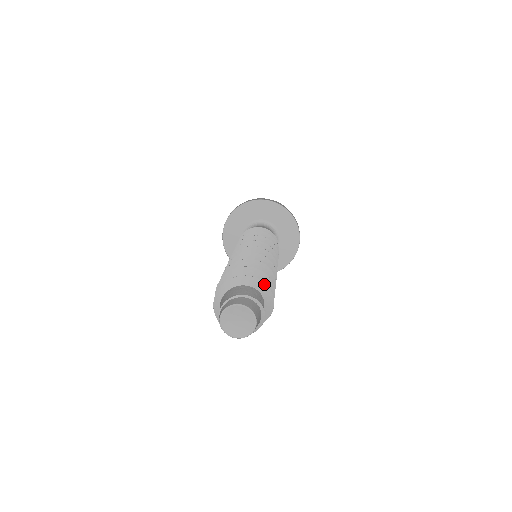
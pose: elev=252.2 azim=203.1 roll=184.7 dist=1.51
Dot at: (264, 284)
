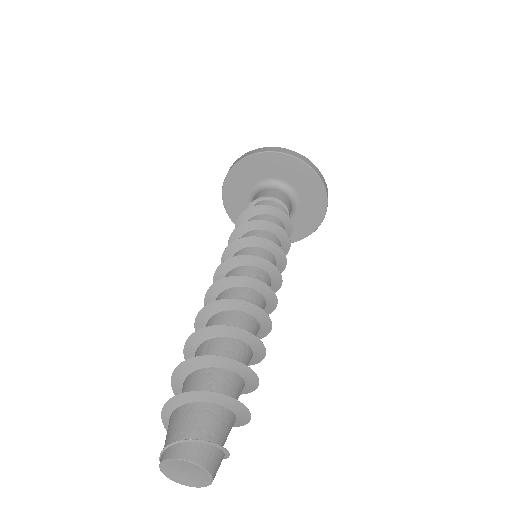
Dot at: (243, 406)
